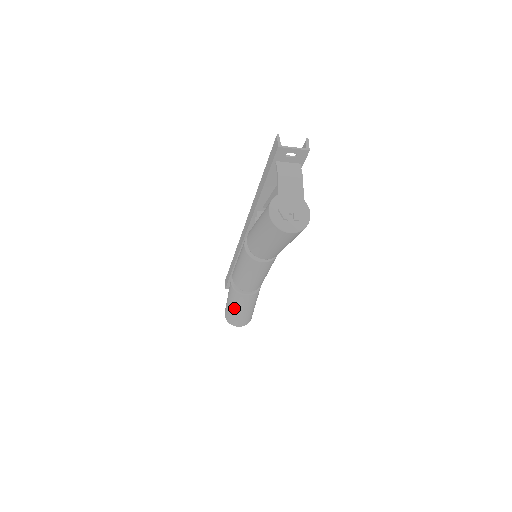
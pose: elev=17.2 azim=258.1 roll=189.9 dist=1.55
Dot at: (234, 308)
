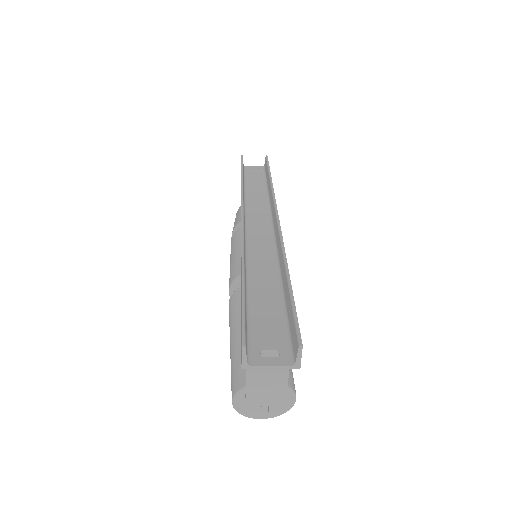
Dot at: occluded
